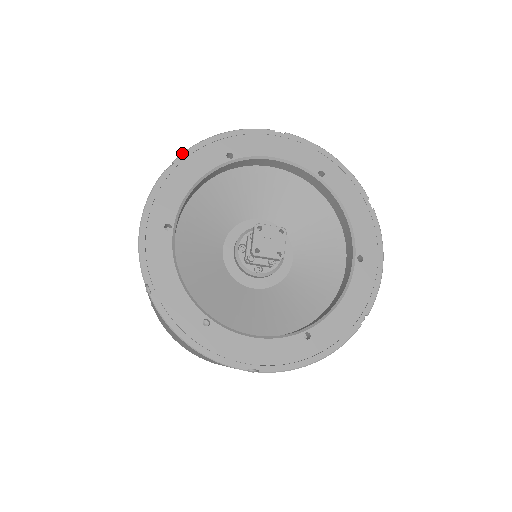
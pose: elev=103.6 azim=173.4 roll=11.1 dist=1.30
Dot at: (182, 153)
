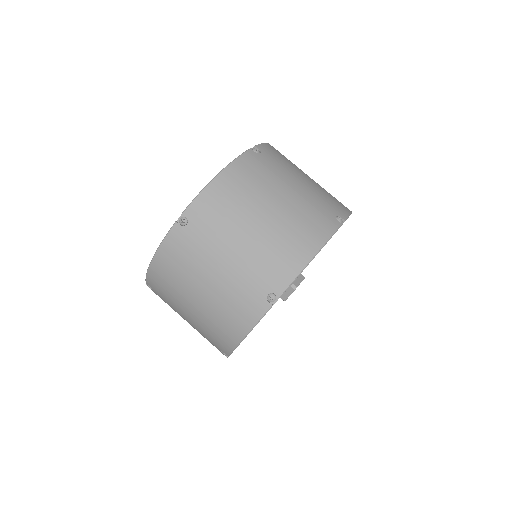
Dot at: occluded
